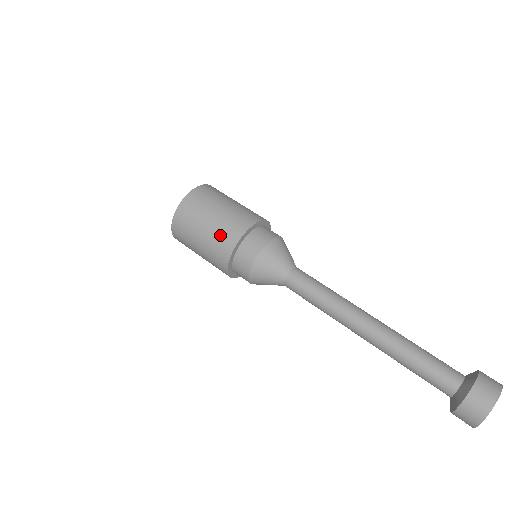
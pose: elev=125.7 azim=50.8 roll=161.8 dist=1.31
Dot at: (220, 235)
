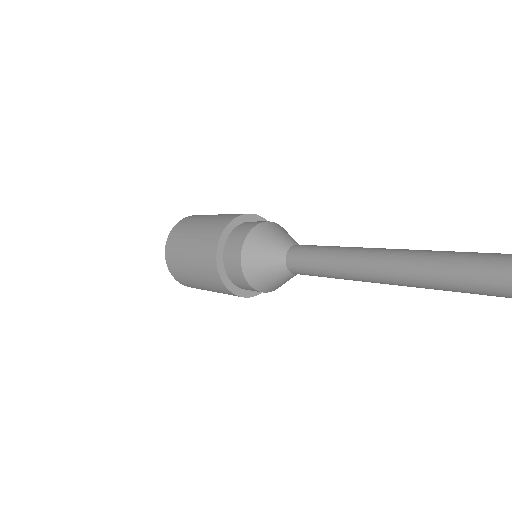
Dot at: occluded
